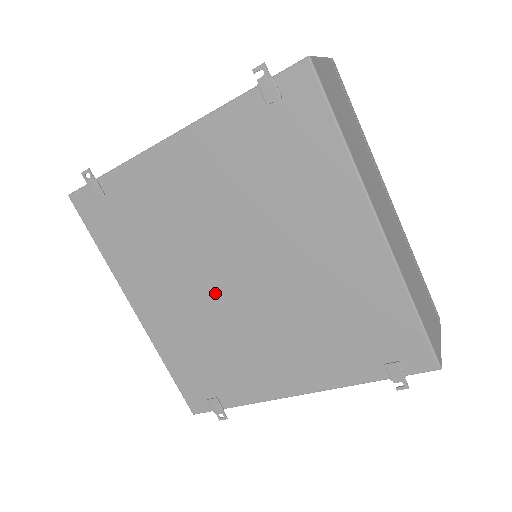
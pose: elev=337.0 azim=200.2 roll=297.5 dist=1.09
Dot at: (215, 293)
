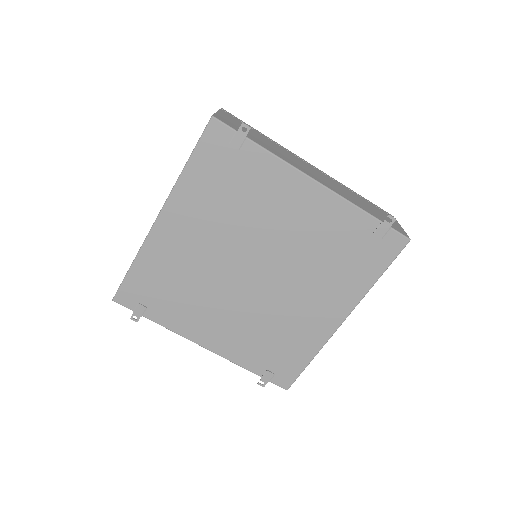
Dot at: (229, 265)
